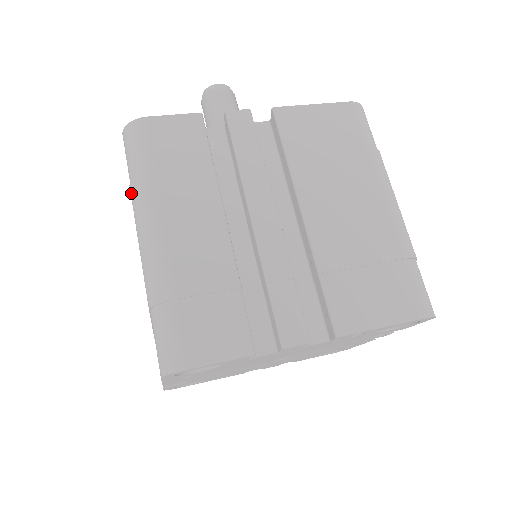
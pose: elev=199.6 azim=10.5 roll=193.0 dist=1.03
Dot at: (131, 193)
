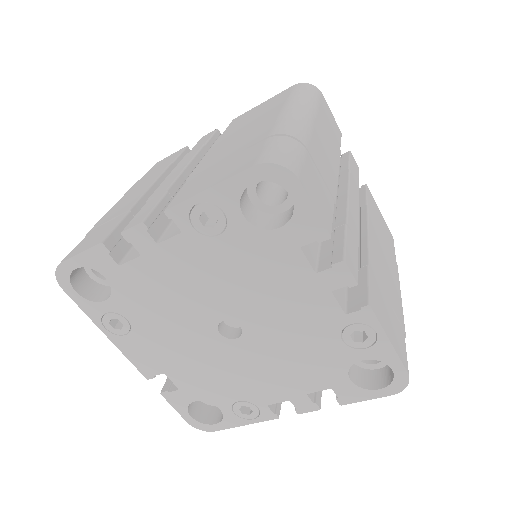
Dot at: occluded
